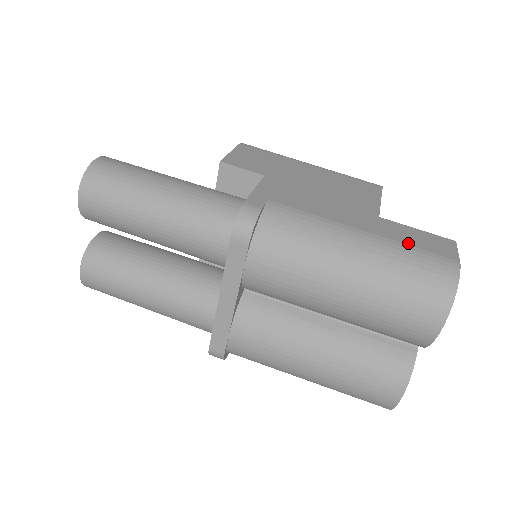
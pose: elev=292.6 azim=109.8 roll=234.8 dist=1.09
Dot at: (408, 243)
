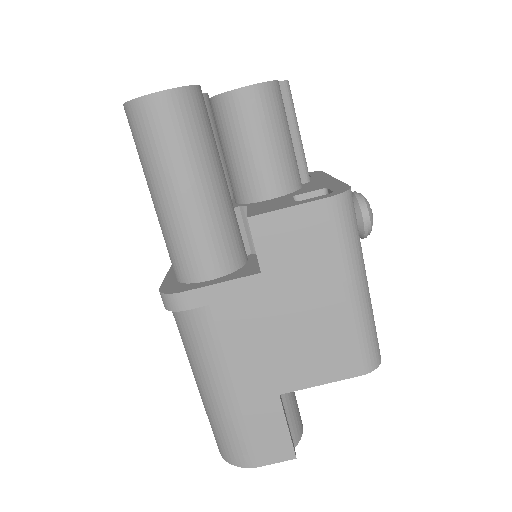
Dot at: (249, 428)
